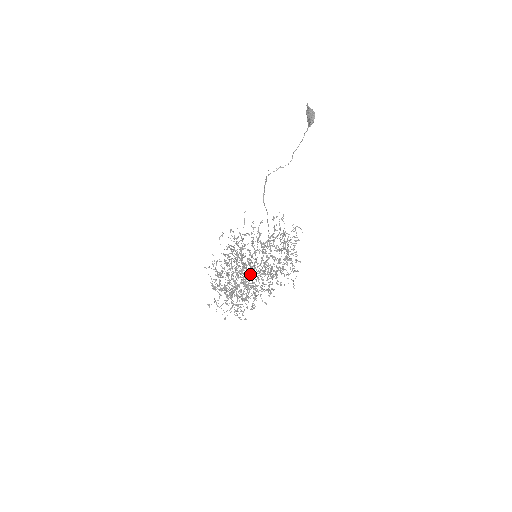
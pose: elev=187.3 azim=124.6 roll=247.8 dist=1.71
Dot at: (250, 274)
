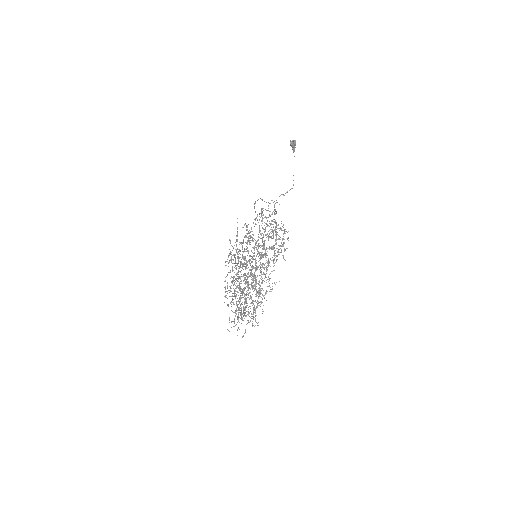
Dot at: occluded
